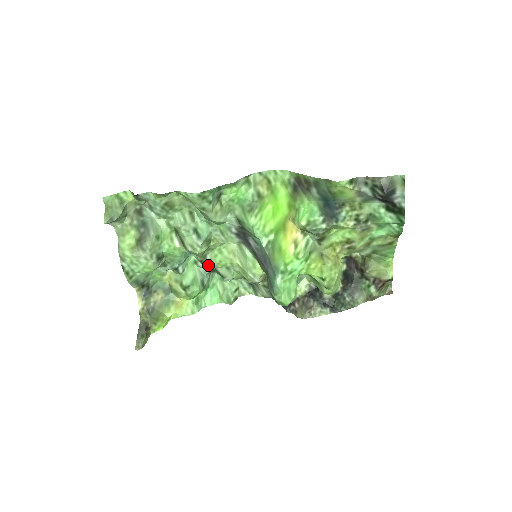
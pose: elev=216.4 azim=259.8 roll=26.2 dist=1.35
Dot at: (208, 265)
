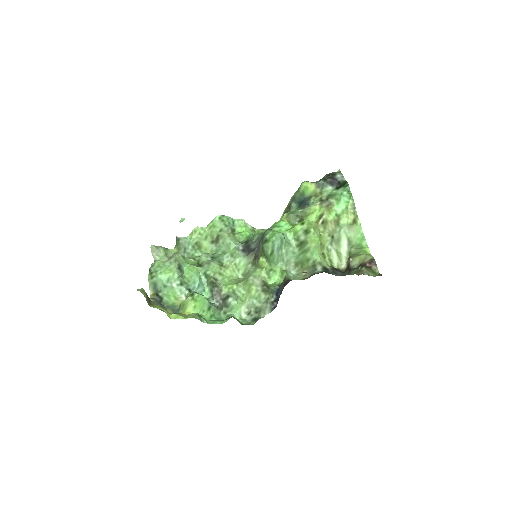
Dot at: (217, 288)
